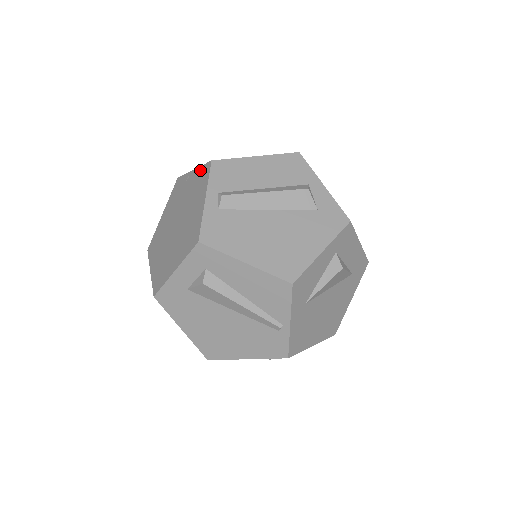
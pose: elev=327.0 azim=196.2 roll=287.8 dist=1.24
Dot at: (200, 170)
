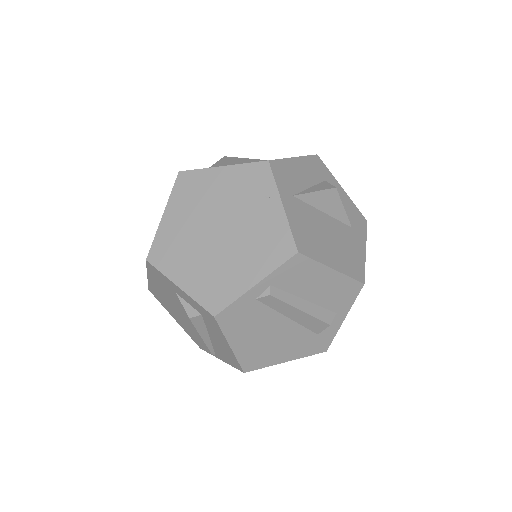
Dot at: (284, 230)
